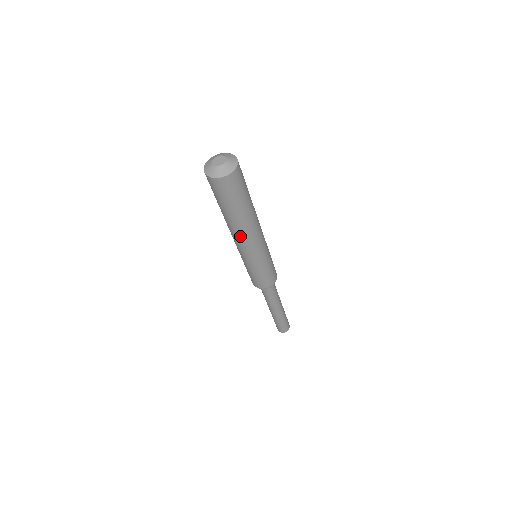
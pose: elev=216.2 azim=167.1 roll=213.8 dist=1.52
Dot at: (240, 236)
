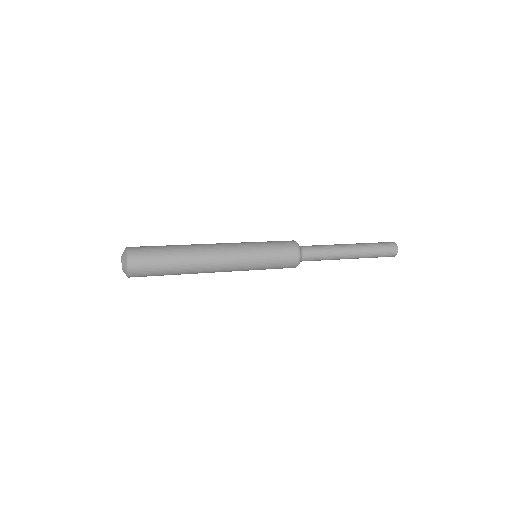
Dot at: (207, 272)
